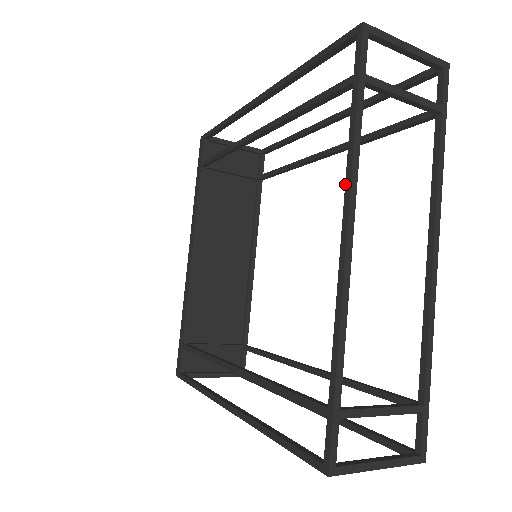
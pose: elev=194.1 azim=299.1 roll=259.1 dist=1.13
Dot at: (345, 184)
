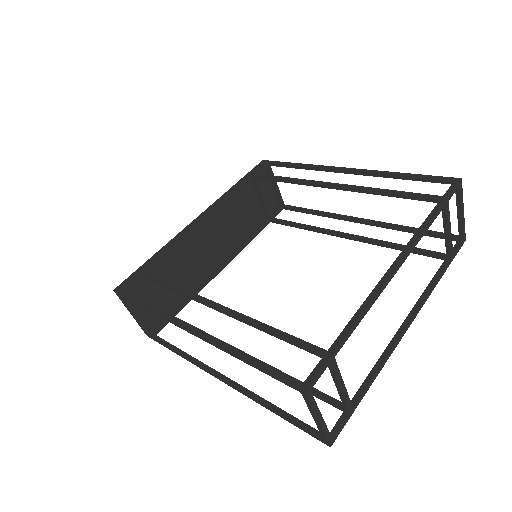
Dot at: (410, 241)
